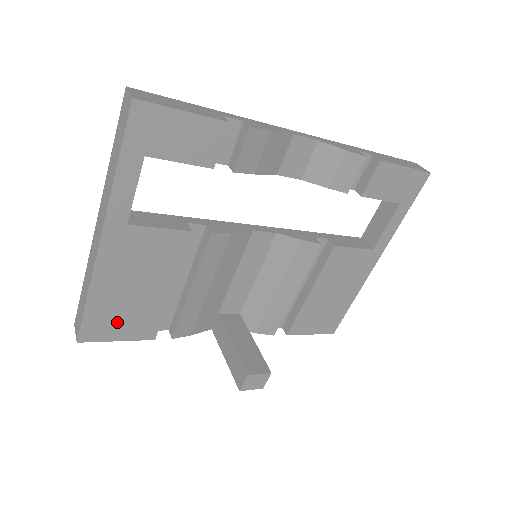
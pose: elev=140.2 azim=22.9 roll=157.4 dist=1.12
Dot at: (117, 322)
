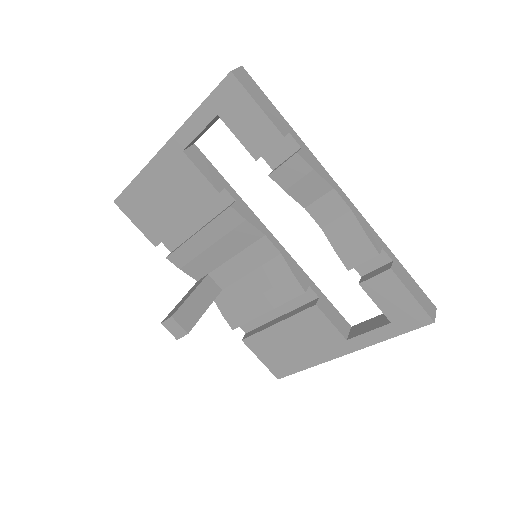
Dot at: (142, 211)
